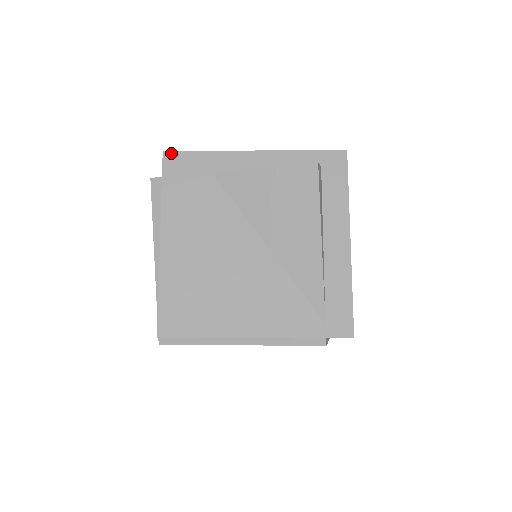
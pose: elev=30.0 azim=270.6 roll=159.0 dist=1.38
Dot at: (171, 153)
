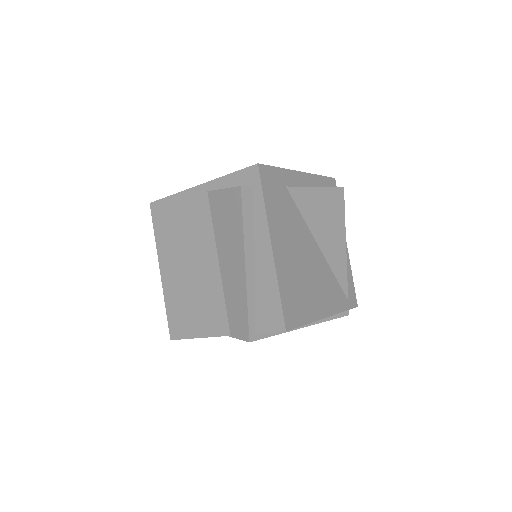
Dot at: (263, 166)
